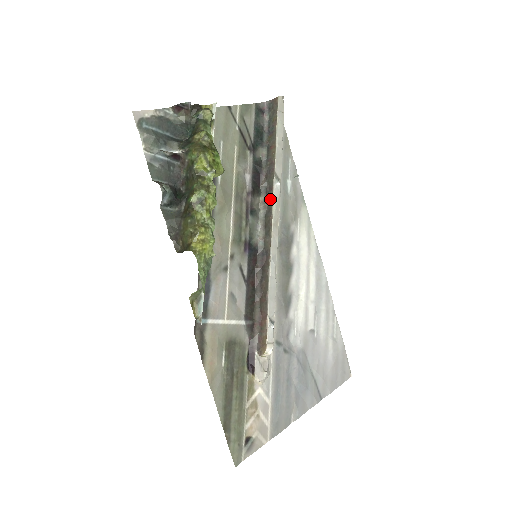
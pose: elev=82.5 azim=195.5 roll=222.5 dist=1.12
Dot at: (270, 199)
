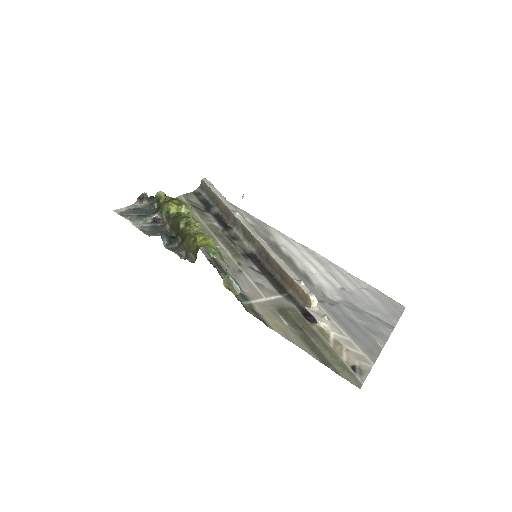
Dot at: (239, 224)
